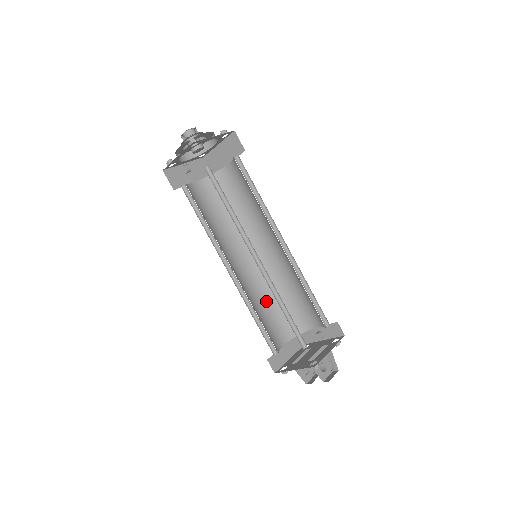
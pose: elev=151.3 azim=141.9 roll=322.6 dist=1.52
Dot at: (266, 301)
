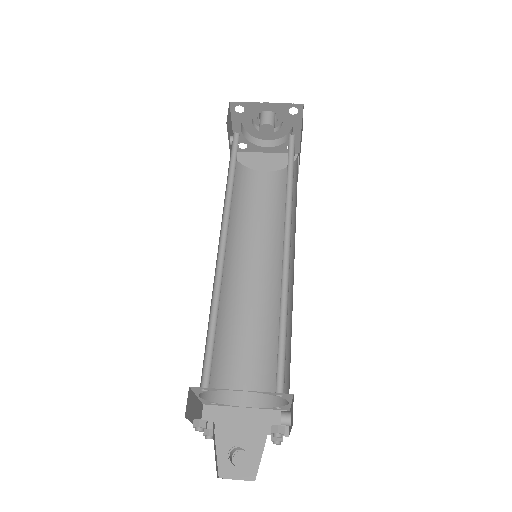
Dot at: (261, 334)
